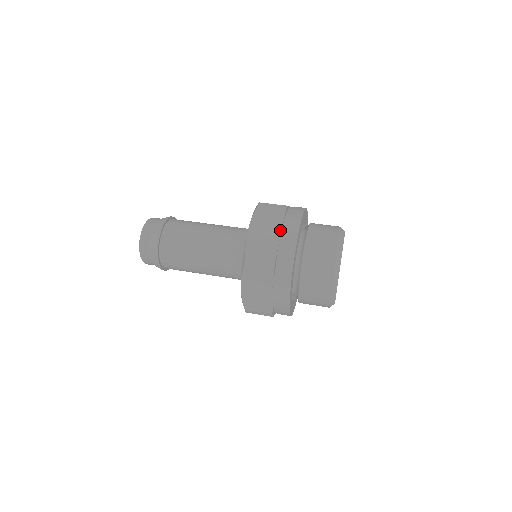
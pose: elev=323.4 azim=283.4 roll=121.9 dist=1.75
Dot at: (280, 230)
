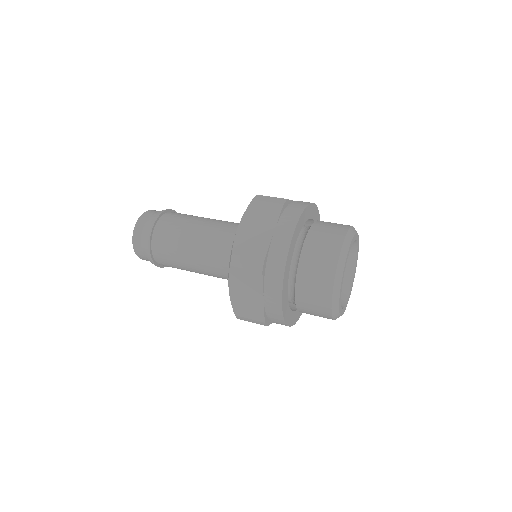
Dot at: occluded
